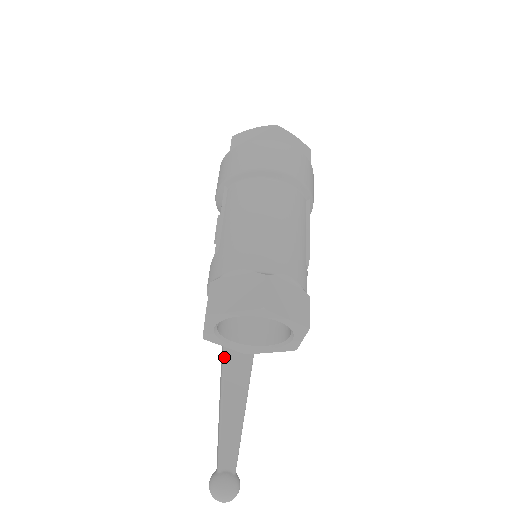
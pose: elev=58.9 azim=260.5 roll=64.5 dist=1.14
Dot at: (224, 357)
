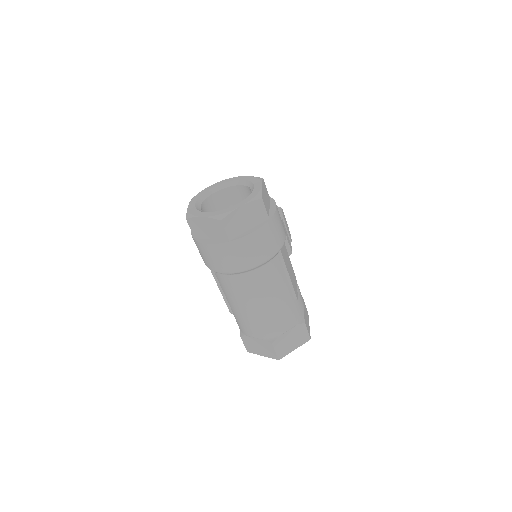
Dot at: occluded
